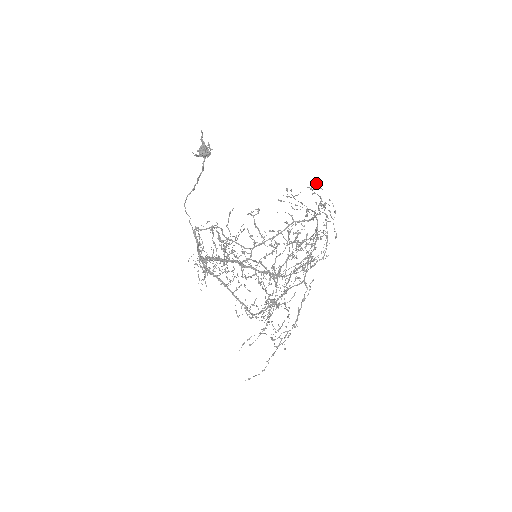
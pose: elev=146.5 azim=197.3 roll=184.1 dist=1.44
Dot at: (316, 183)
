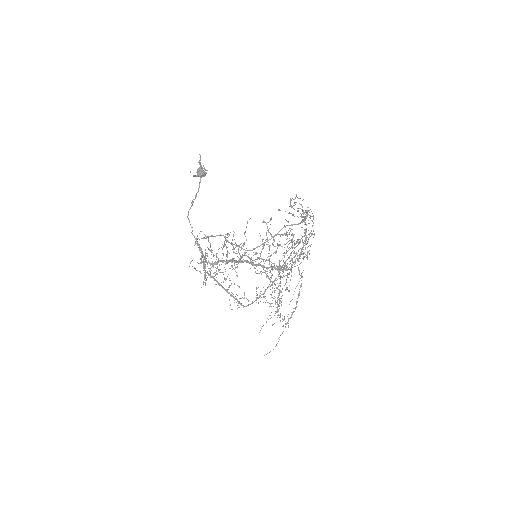
Dot at: (296, 194)
